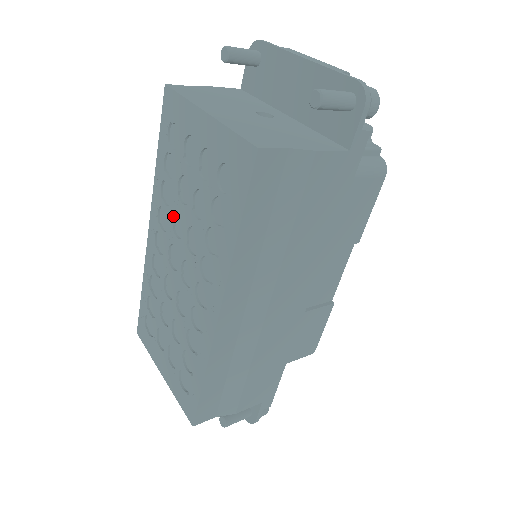
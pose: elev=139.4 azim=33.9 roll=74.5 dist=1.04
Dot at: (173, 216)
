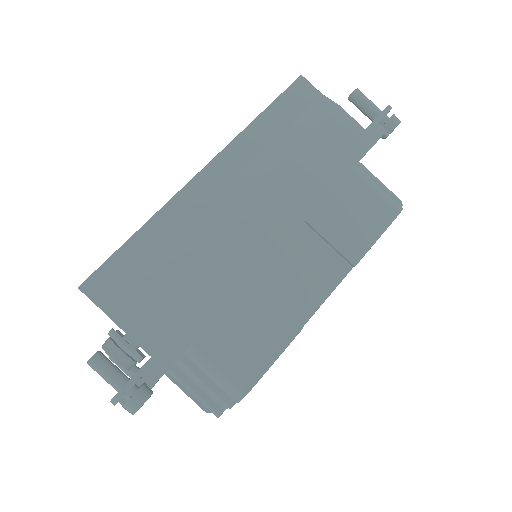
Dot at: occluded
